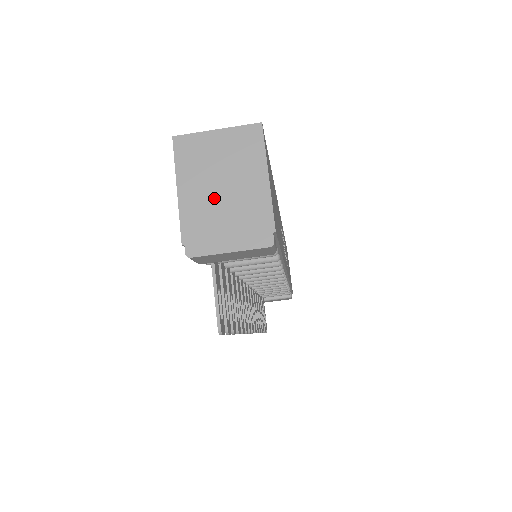
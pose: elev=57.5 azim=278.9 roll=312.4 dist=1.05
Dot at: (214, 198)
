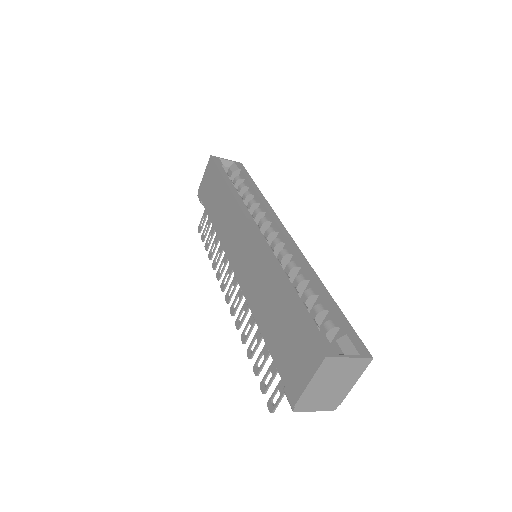
Dot at: (324, 389)
